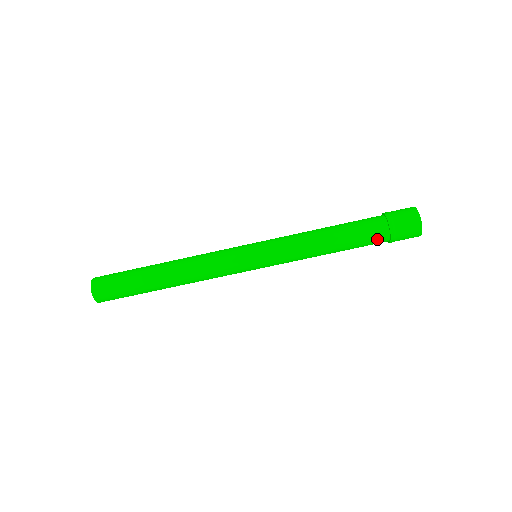
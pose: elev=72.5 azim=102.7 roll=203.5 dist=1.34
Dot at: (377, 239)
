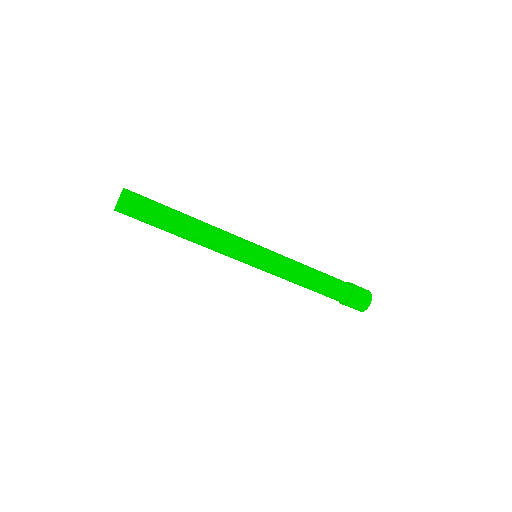
Dot at: occluded
